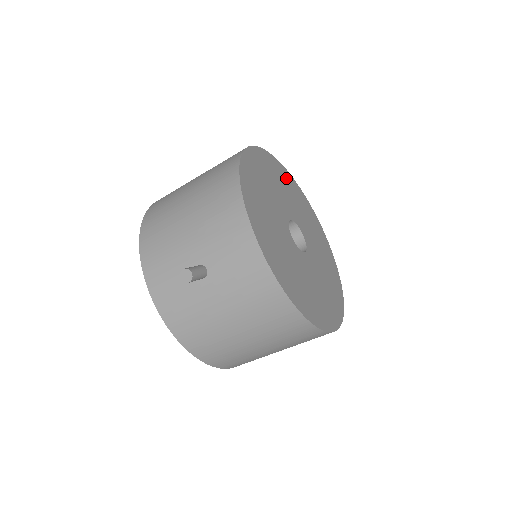
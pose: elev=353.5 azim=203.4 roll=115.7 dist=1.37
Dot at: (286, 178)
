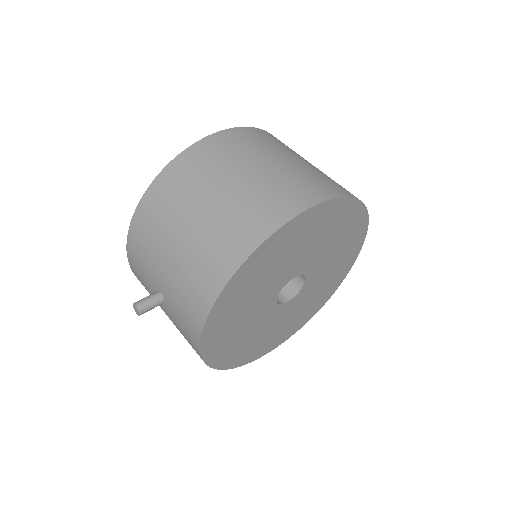
Dot at: (344, 216)
